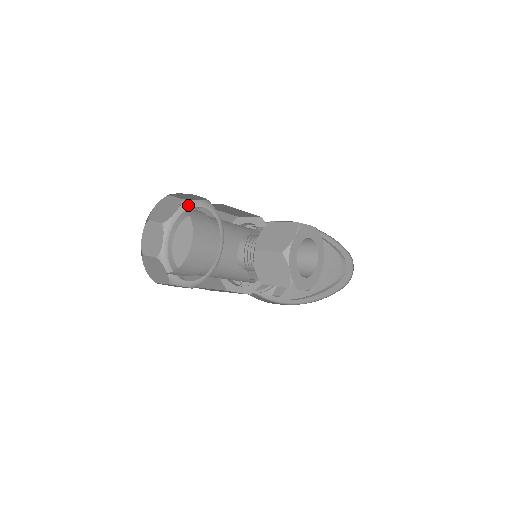
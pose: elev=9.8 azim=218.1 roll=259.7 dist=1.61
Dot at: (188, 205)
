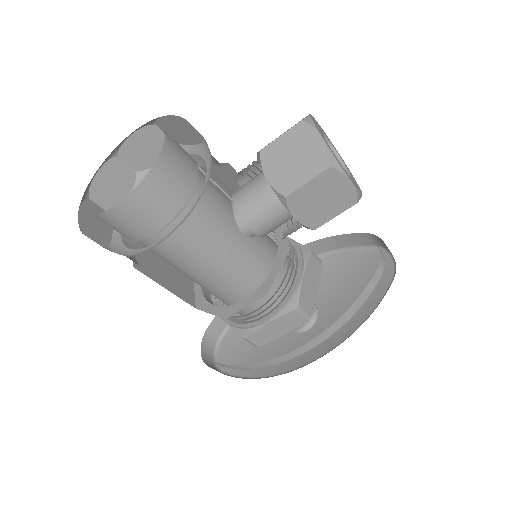
Dot at: occluded
